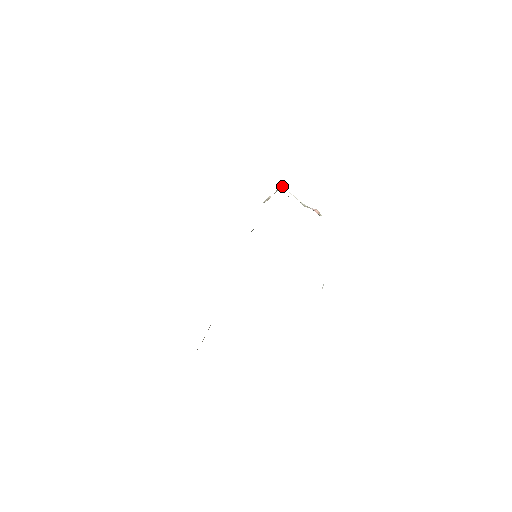
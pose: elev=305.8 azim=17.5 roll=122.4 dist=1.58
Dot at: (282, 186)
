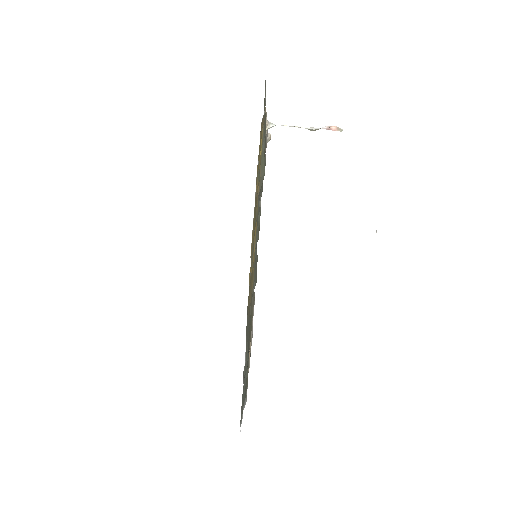
Dot at: (268, 125)
